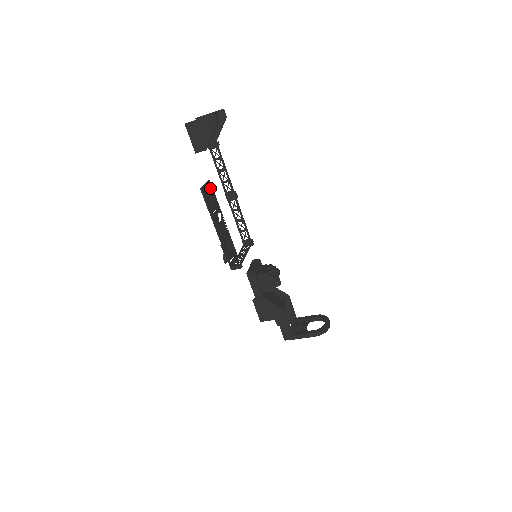
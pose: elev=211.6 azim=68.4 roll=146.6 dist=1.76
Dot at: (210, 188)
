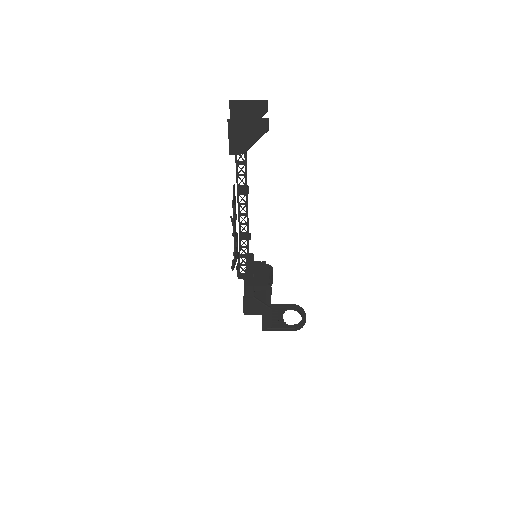
Dot at: (234, 193)
